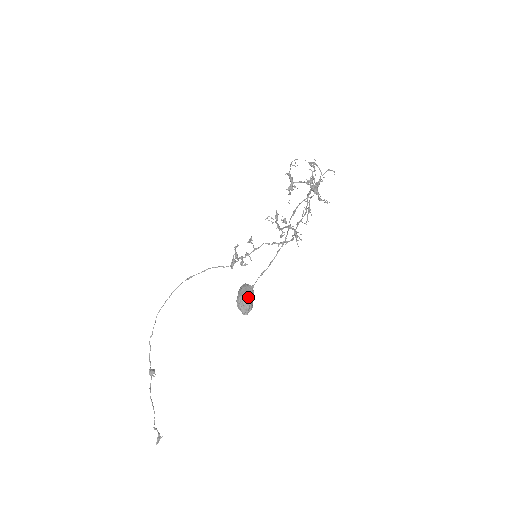
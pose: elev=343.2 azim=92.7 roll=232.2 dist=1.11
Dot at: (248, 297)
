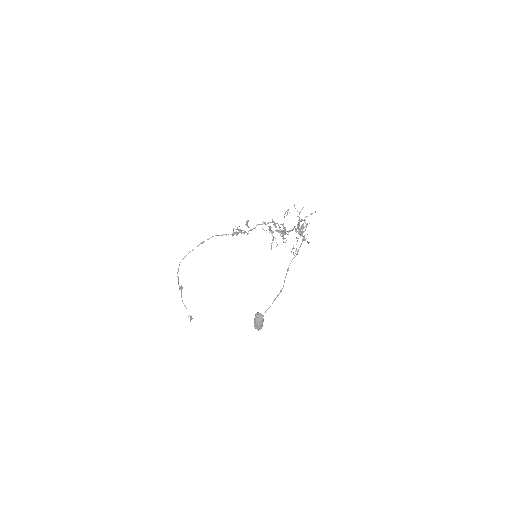
Dot at: (261, 324)
